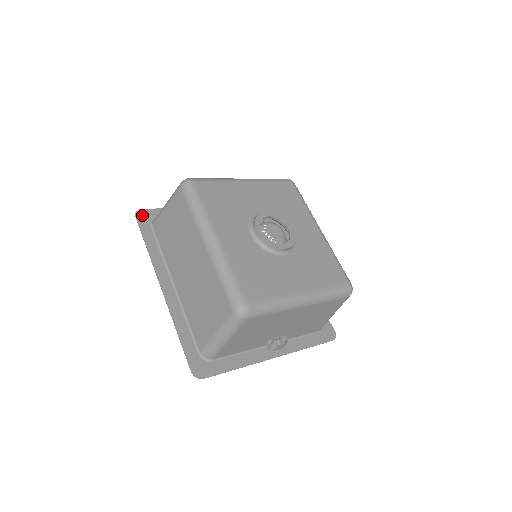
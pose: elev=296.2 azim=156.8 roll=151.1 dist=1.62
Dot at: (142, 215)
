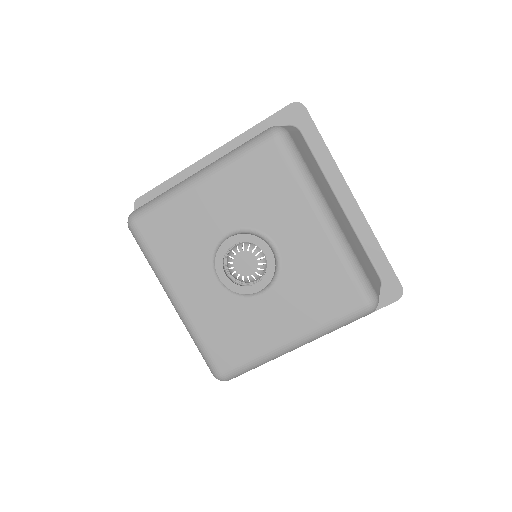
Dot at: occluded
